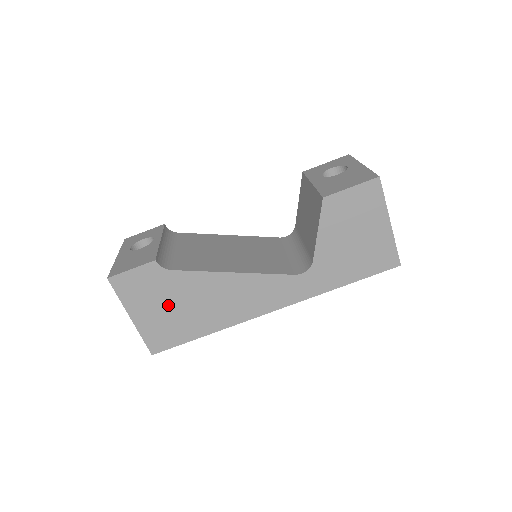
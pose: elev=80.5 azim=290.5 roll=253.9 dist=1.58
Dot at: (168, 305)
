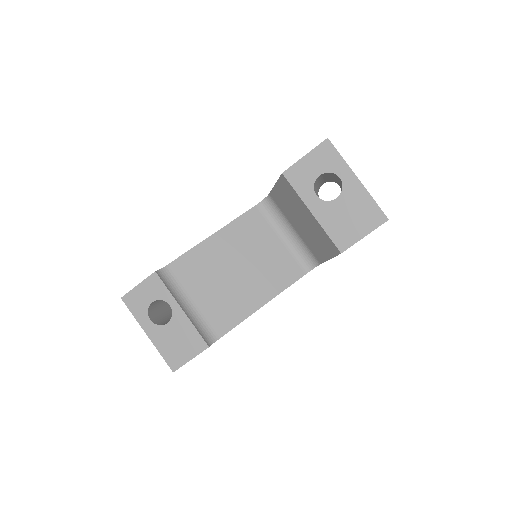
Dot at: occluded
